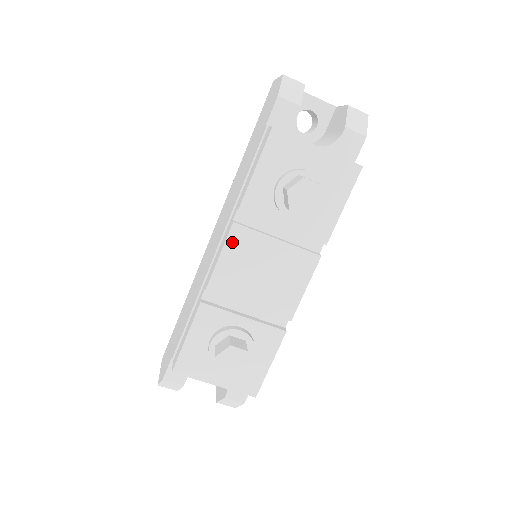
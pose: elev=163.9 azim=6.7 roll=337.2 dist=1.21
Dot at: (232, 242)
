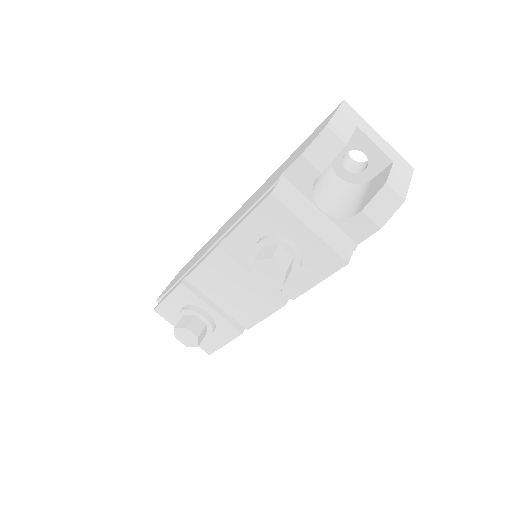
Dot at: (213, 258)
